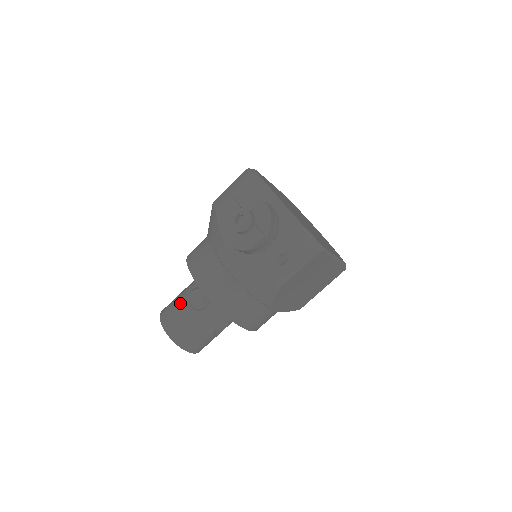
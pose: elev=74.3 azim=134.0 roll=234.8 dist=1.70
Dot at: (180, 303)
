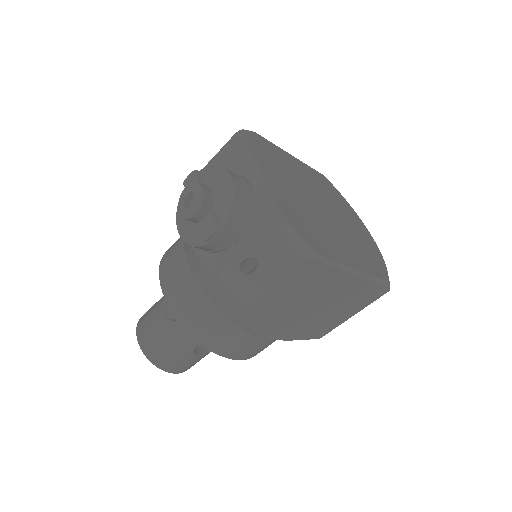
Dot at: (157, 307)
